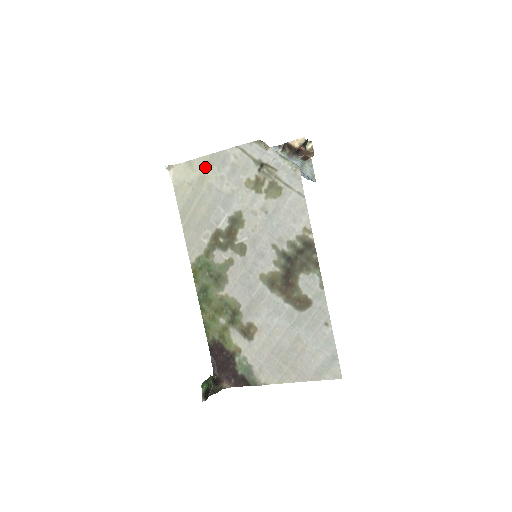
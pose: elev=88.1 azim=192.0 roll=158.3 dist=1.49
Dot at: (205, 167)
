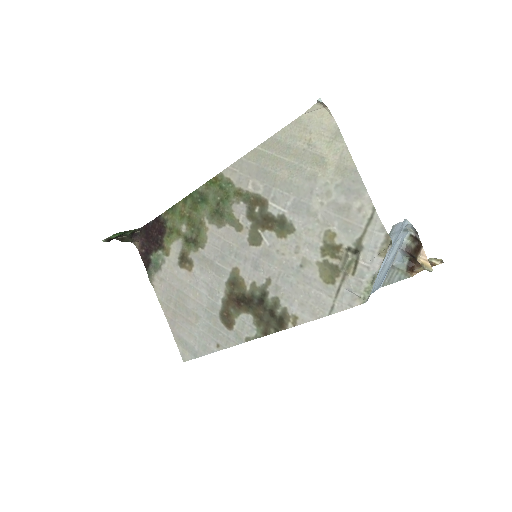
Dot at: (337, 162)
